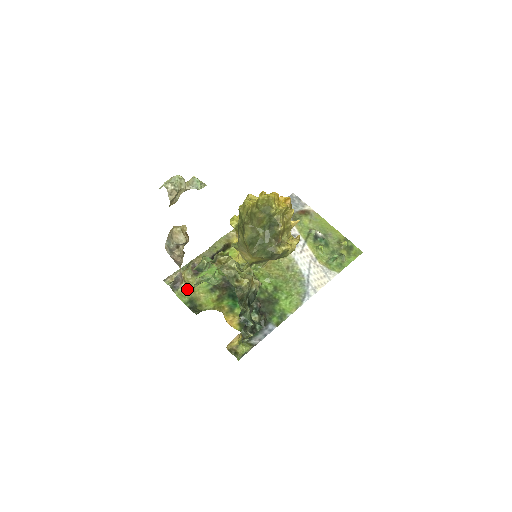
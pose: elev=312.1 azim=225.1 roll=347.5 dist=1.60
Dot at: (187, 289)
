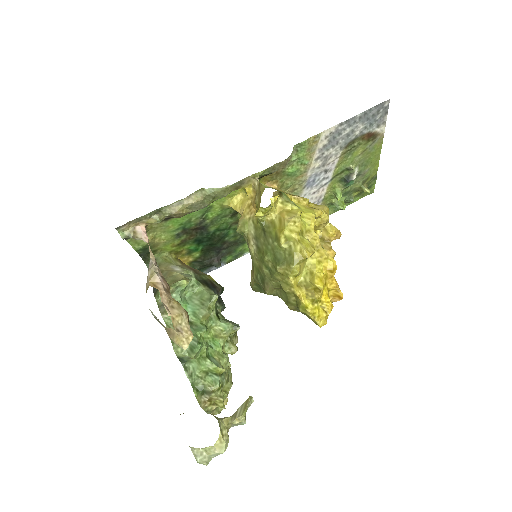
Dot at: occluded
